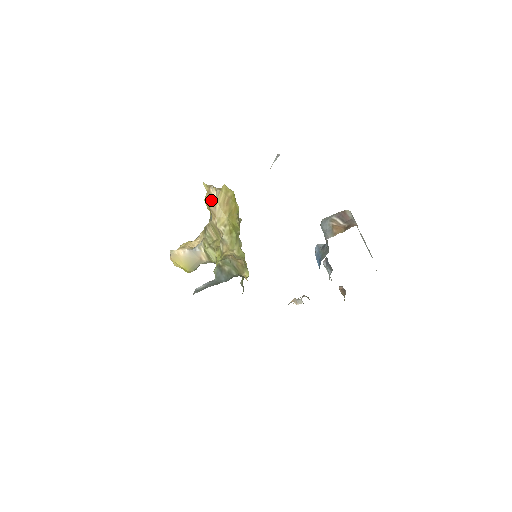
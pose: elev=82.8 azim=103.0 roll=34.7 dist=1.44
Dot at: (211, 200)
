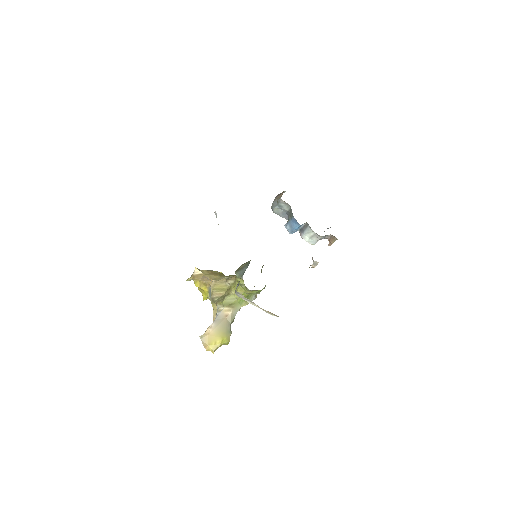
Dot at: (200, 278)
